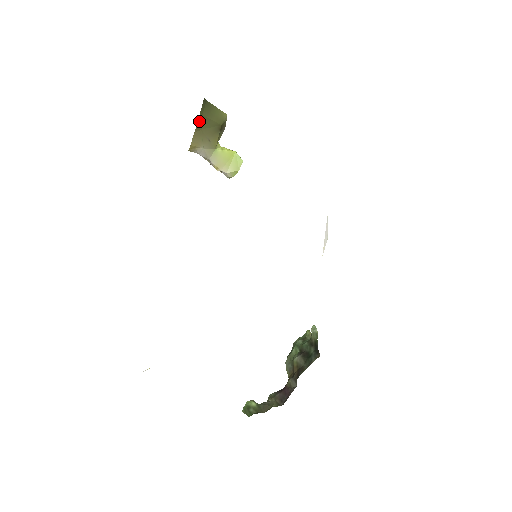
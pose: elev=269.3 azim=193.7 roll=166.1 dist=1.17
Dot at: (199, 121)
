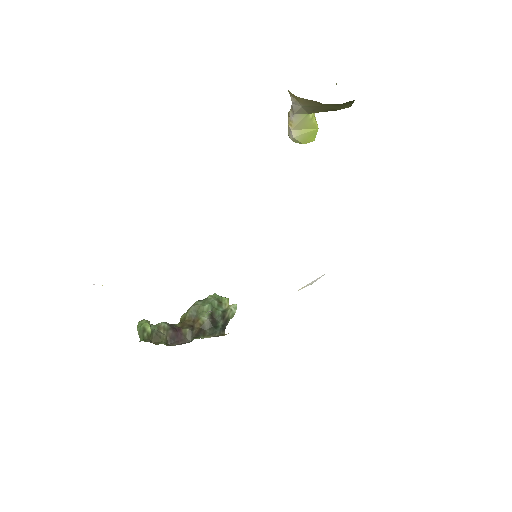
Dot at: (330, 104)
